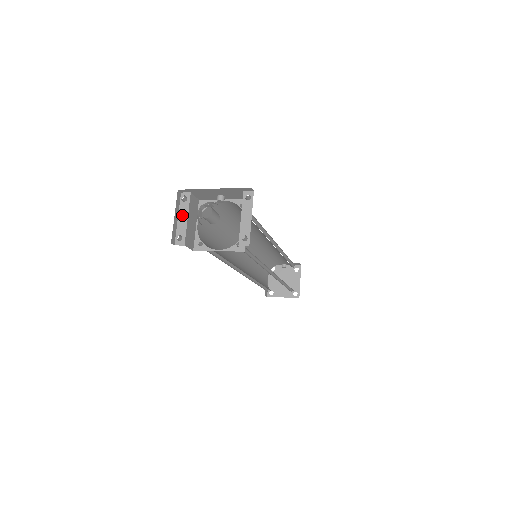
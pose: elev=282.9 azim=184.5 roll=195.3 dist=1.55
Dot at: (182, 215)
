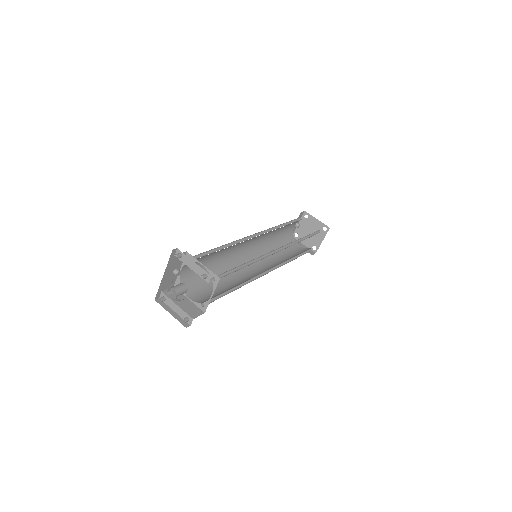
Dot at: (173, 307)
